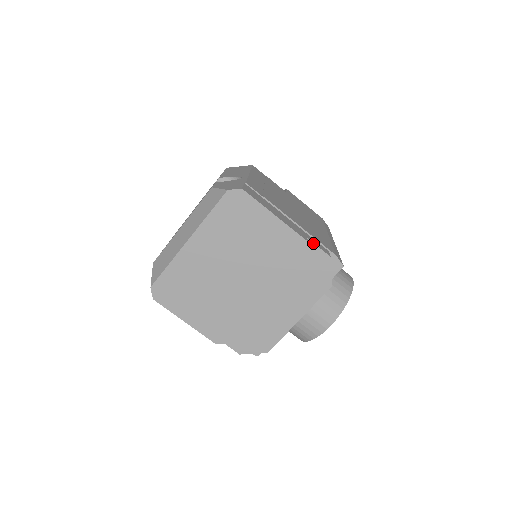
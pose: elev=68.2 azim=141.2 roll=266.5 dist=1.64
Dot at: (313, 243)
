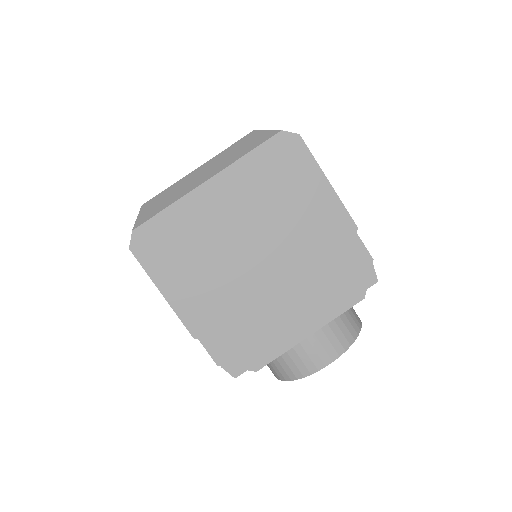
Dot at: occluded
